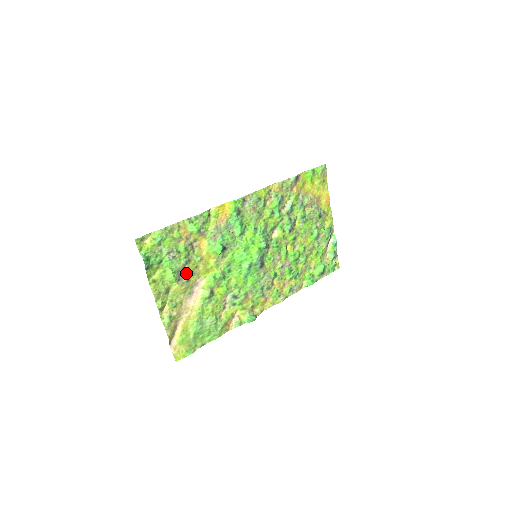
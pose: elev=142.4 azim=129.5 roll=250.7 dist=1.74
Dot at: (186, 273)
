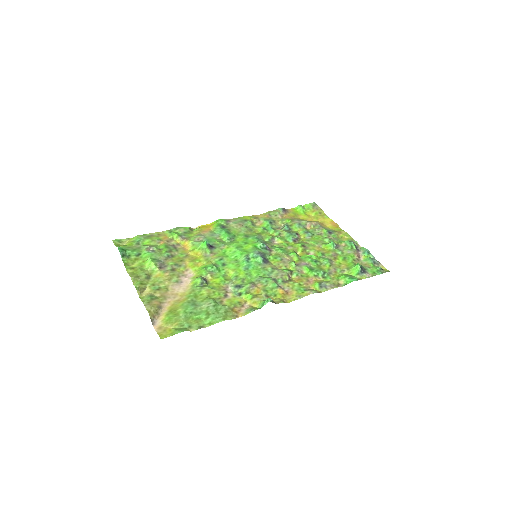
Dot at: (169, 264)
